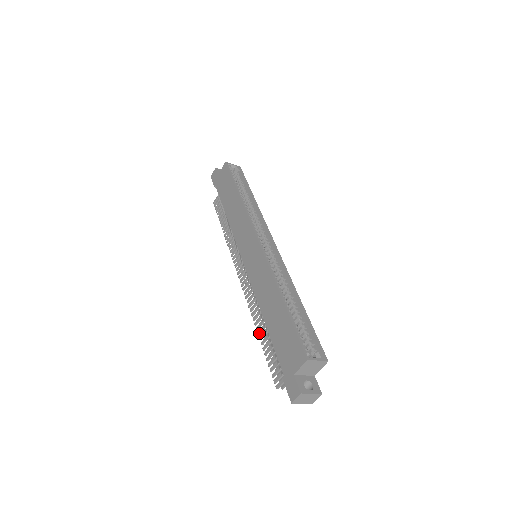
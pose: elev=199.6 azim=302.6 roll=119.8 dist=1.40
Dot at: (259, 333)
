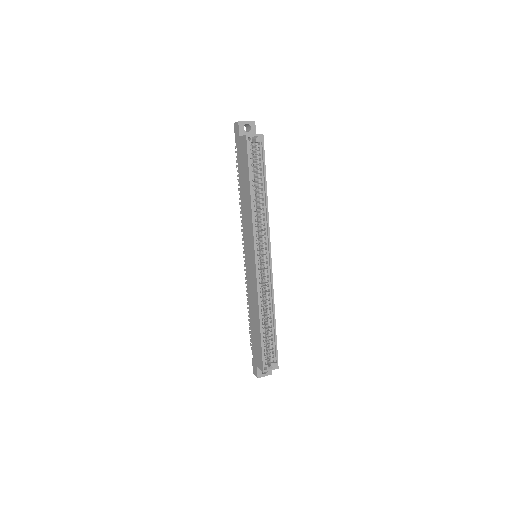
Dot at: occluded
